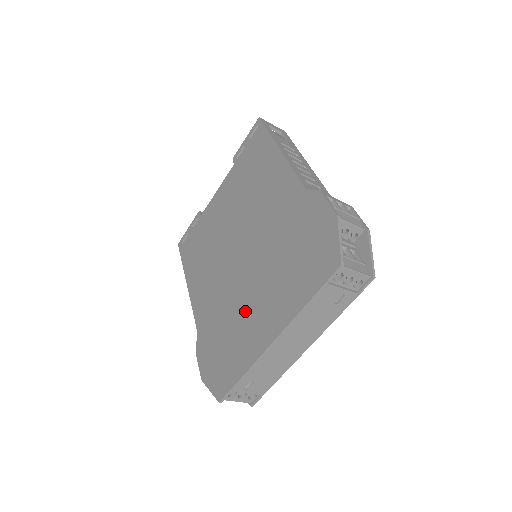
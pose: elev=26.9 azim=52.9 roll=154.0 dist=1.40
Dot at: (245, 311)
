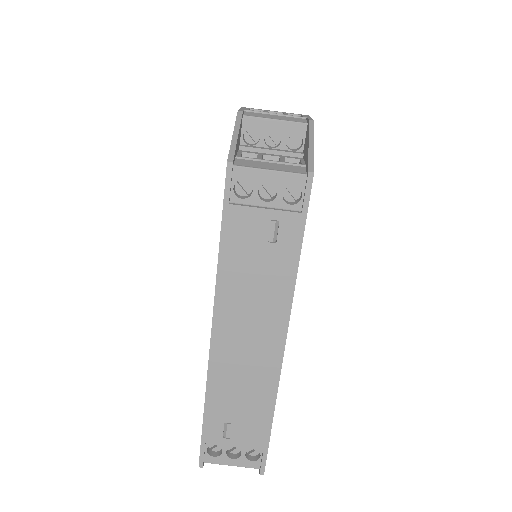
Dot at: occluded
